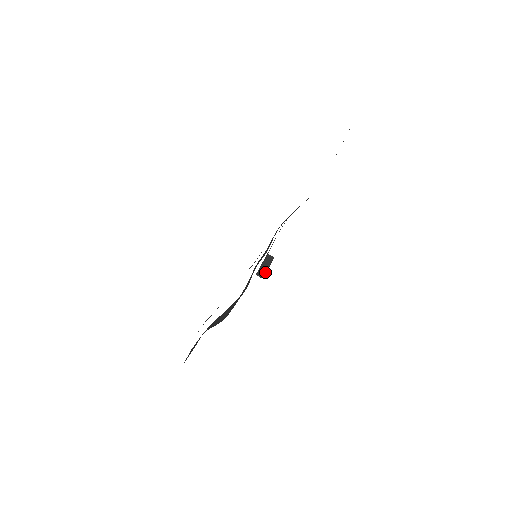
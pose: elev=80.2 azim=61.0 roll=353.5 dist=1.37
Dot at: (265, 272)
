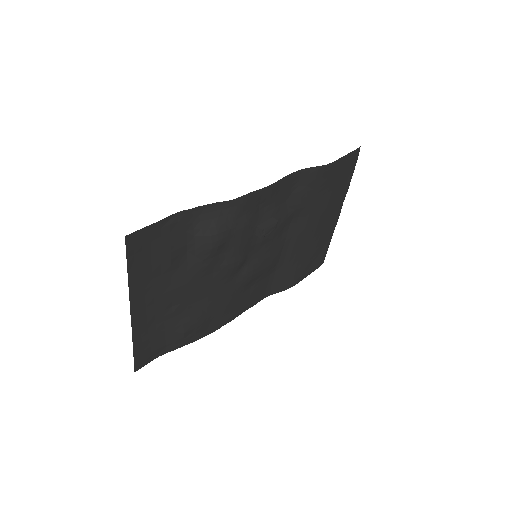
Dot at: (266, 227)
